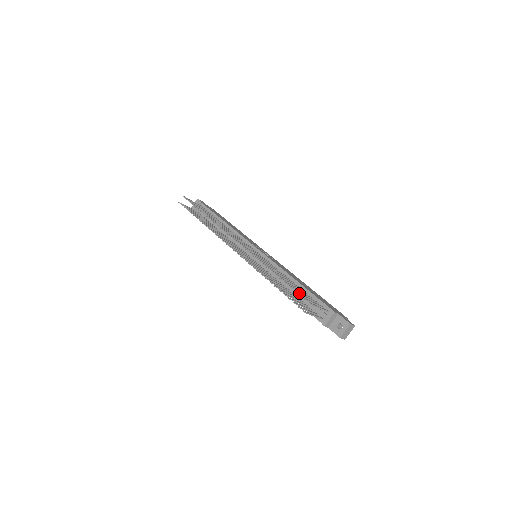
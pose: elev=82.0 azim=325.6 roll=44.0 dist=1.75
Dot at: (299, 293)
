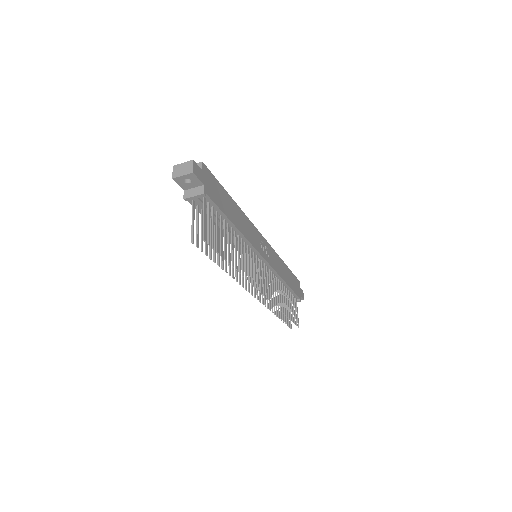
Dot at: occluded
